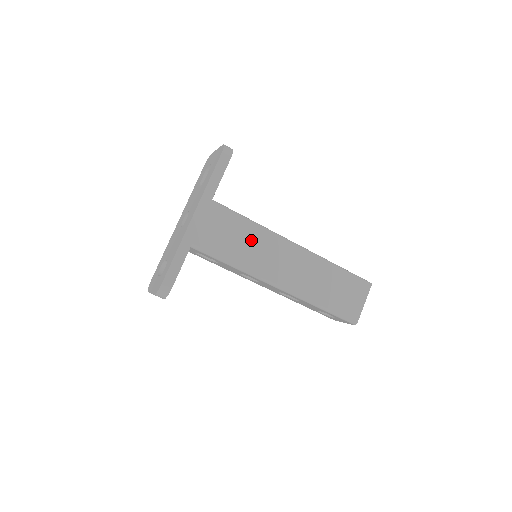
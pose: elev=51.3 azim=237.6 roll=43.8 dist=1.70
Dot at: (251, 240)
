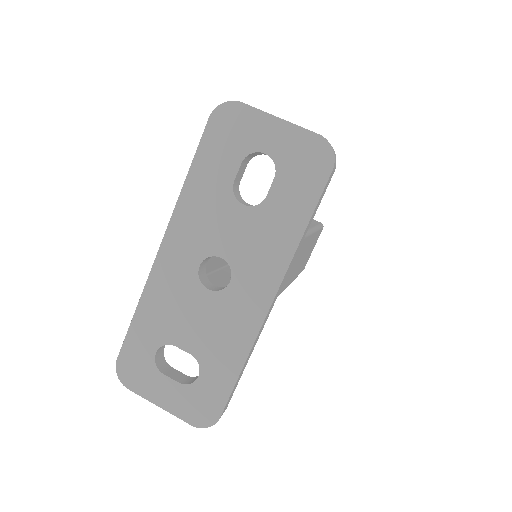
Dot at: occluded
